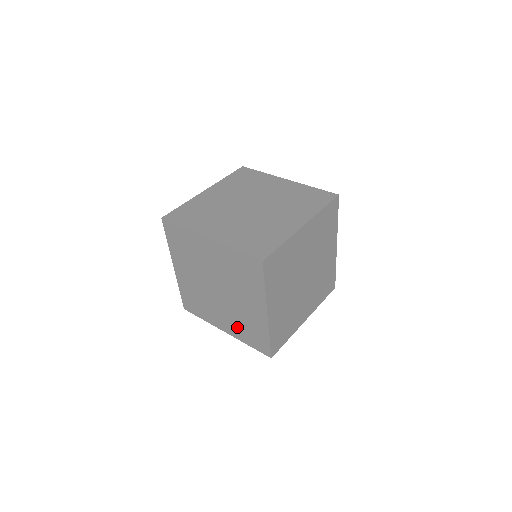
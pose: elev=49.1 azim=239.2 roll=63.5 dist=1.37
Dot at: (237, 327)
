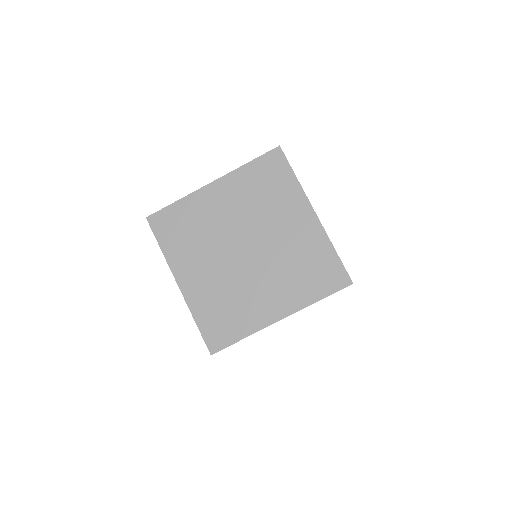
Dot at: occluded
